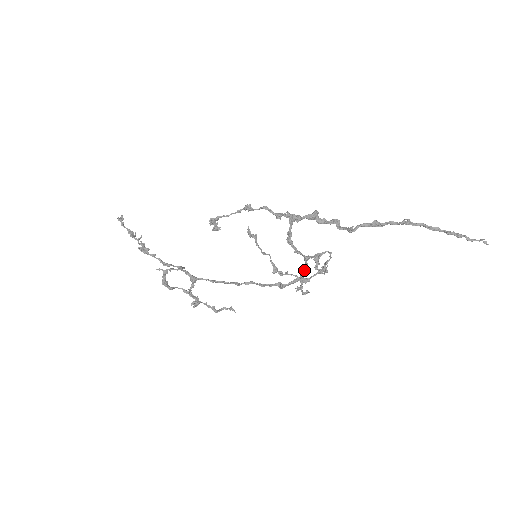
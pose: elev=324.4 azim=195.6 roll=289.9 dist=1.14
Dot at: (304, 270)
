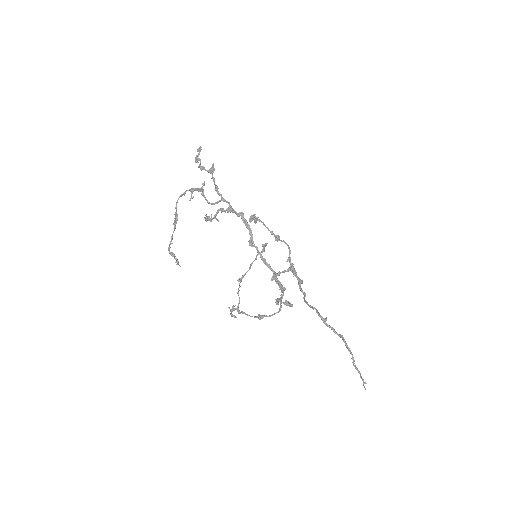
Dot at: (284, 289)
